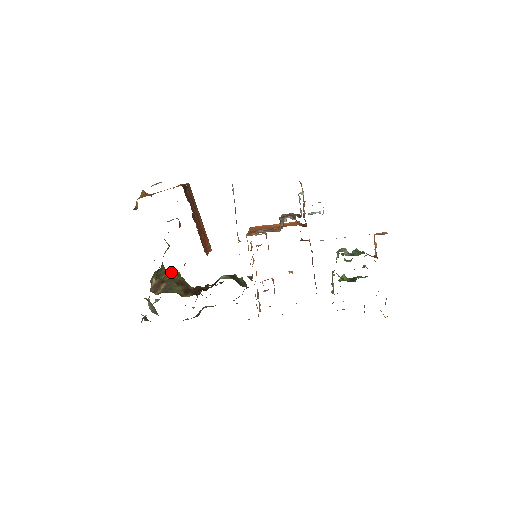
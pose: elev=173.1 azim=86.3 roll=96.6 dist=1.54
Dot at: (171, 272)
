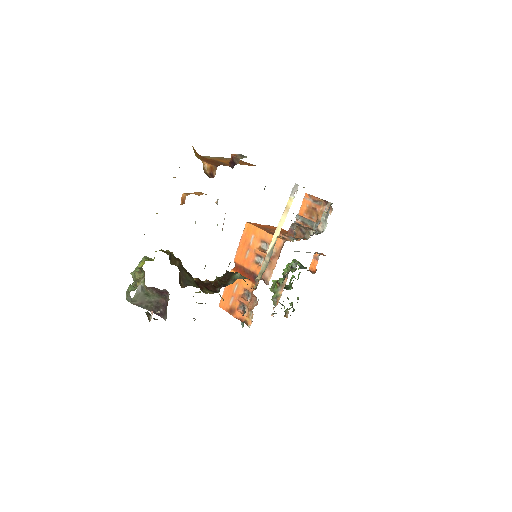
Dot at: (173, 256)
